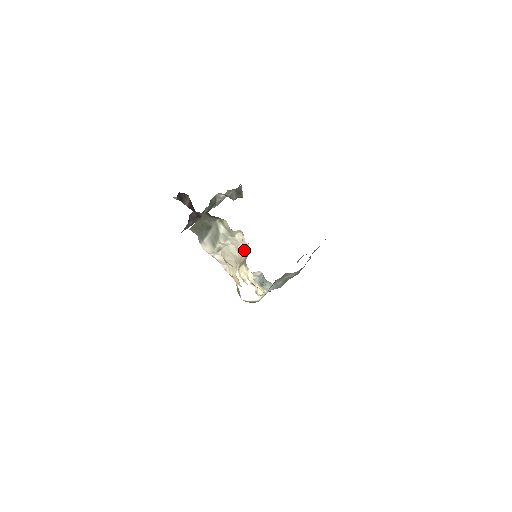
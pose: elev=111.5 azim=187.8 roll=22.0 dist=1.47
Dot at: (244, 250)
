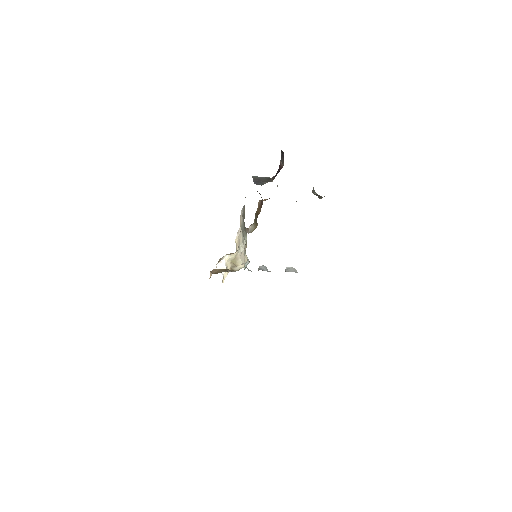
Dot at: (242, 261)
